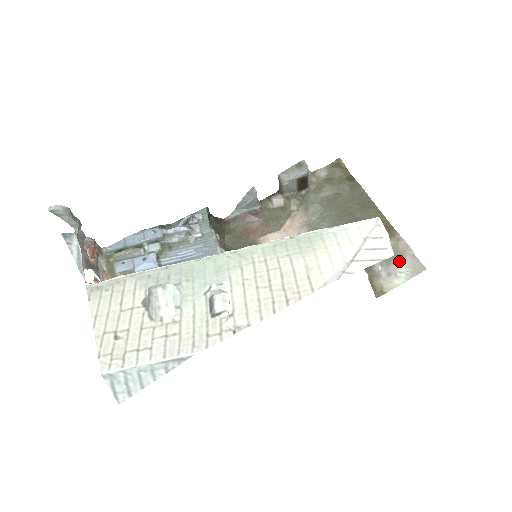
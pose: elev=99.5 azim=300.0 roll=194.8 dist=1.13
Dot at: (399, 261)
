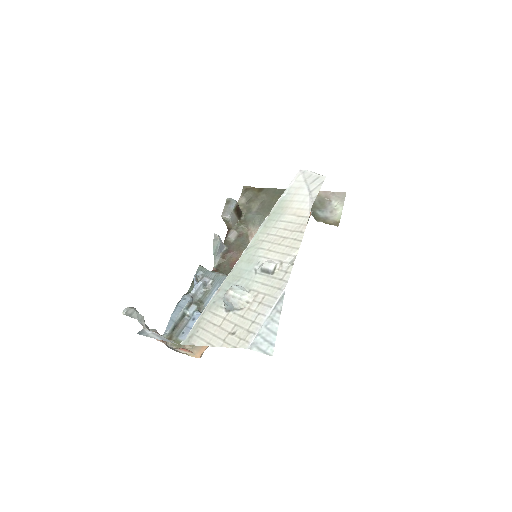
Dot at: (329, 202)
